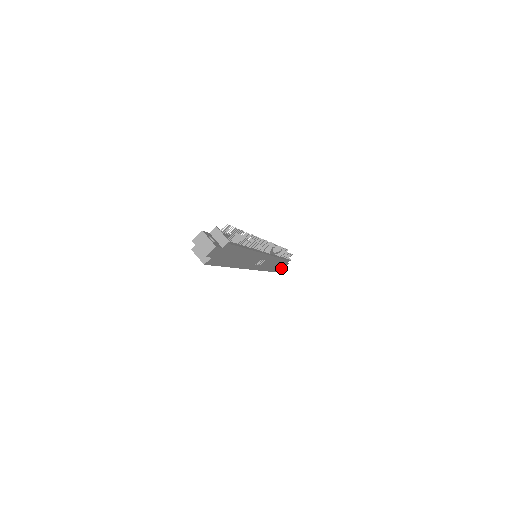
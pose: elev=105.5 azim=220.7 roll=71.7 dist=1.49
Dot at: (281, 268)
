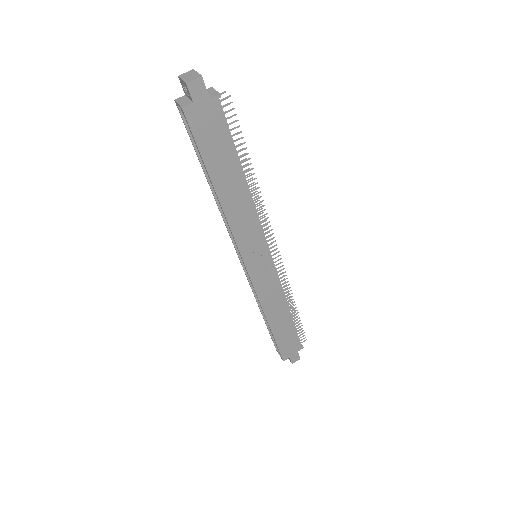
Dot at: (289, 354)
